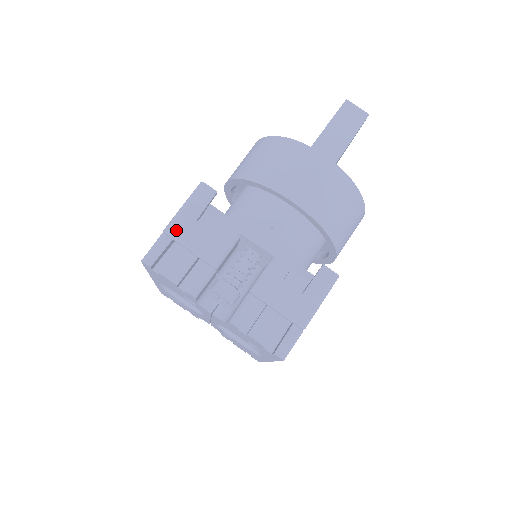
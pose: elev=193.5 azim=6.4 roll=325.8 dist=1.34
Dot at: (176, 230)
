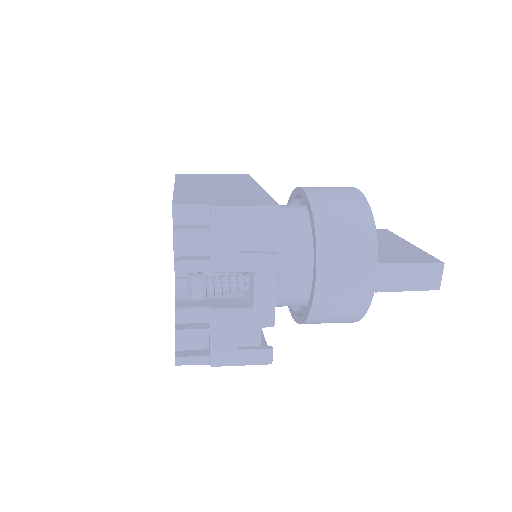
Dot at: (220, 218)
